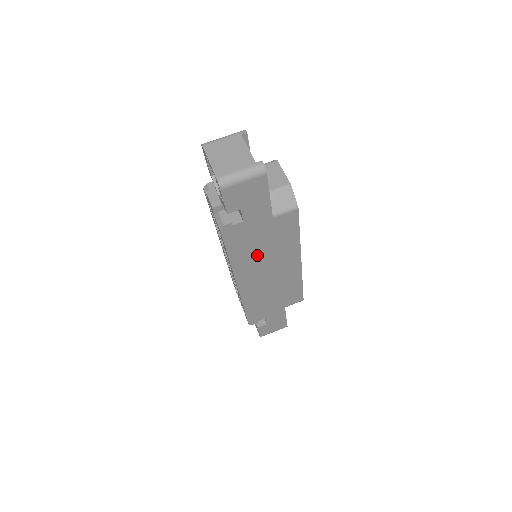
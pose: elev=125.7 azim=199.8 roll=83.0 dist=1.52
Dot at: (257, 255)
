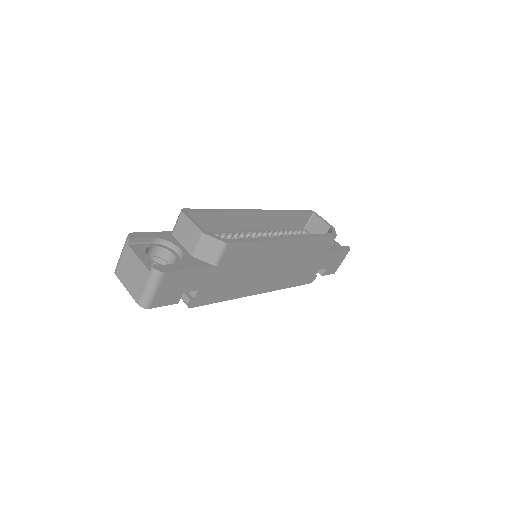
Dot at: (244, 278)
